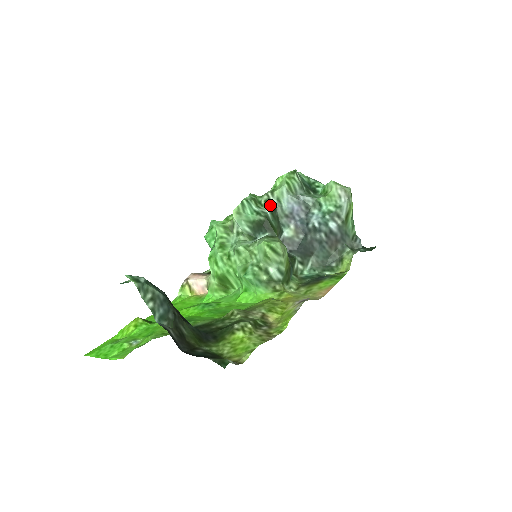
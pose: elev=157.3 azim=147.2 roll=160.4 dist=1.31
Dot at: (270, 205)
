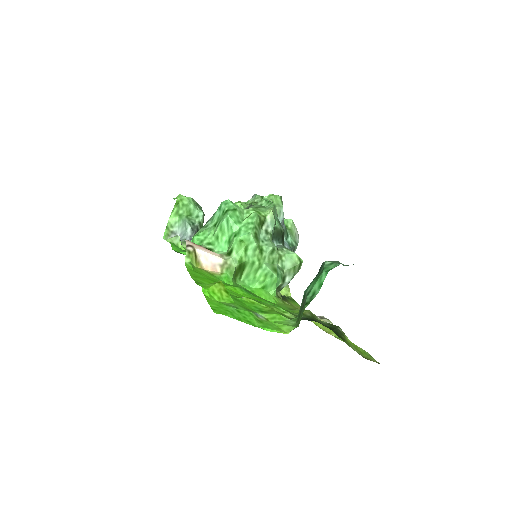
Dot at: occluded
